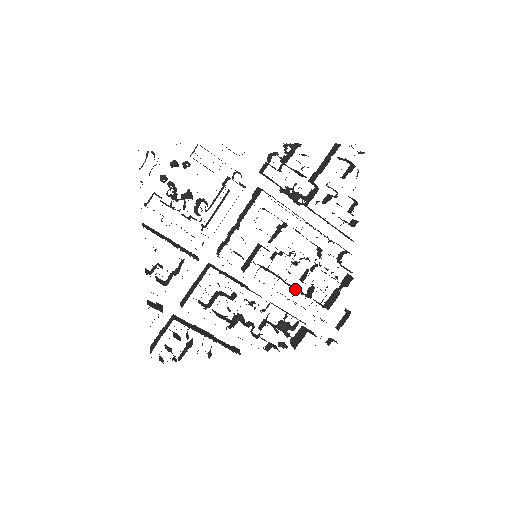
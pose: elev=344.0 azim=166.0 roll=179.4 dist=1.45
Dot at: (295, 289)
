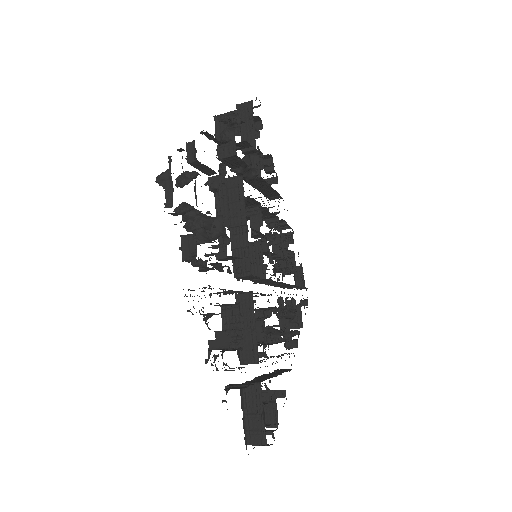
Dot at: occluded
